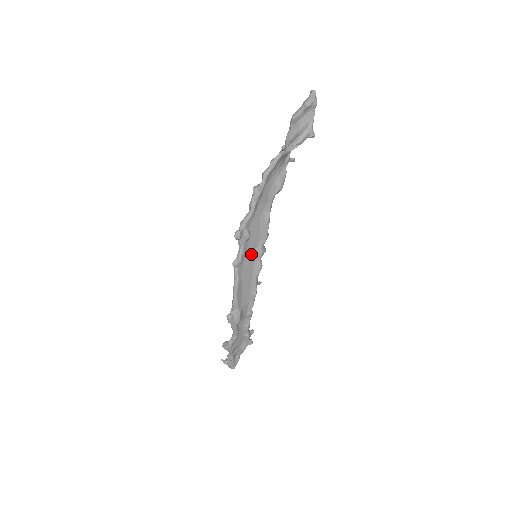
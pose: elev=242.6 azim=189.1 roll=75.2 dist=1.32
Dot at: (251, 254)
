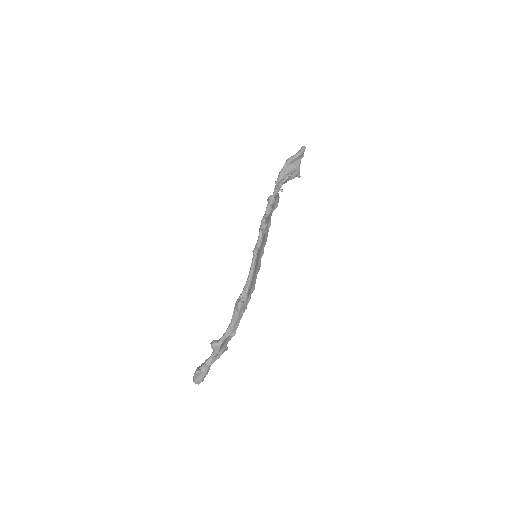
Dot at: (260, 250)
